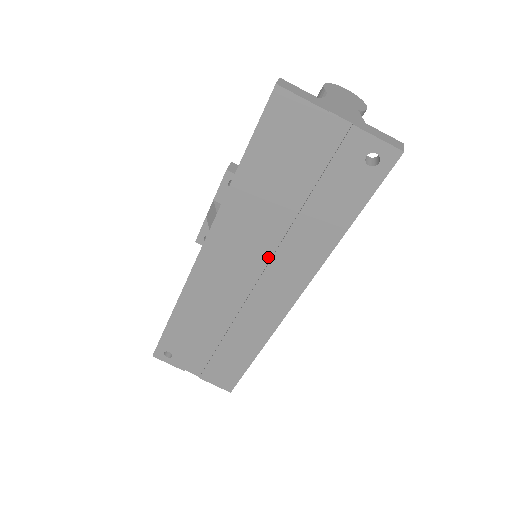
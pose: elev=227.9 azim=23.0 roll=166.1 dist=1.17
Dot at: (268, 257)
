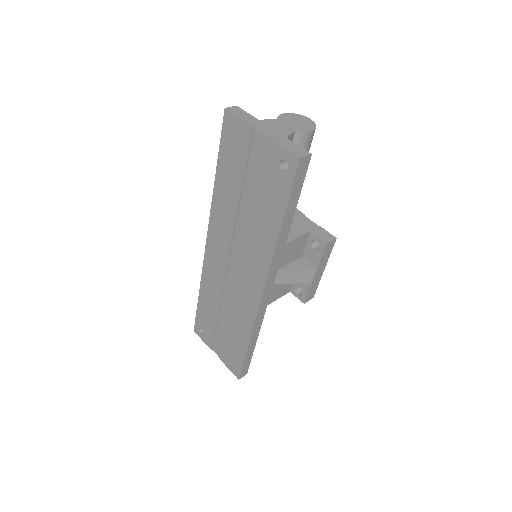
Dot at: (242, 249)
